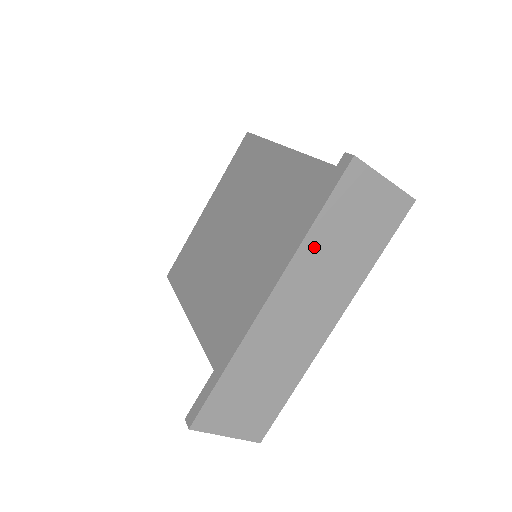
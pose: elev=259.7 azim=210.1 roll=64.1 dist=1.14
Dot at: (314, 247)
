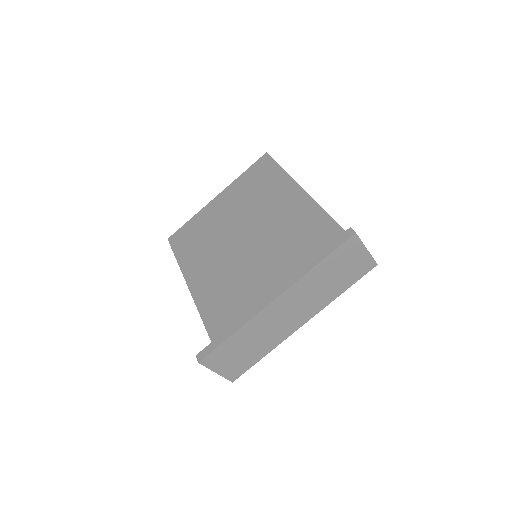
Dot at: (313, 276)
